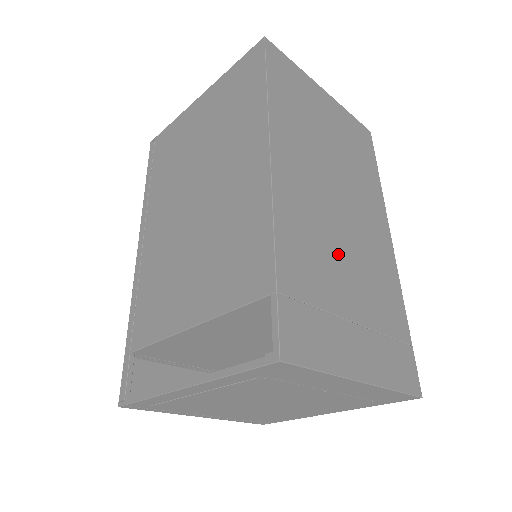
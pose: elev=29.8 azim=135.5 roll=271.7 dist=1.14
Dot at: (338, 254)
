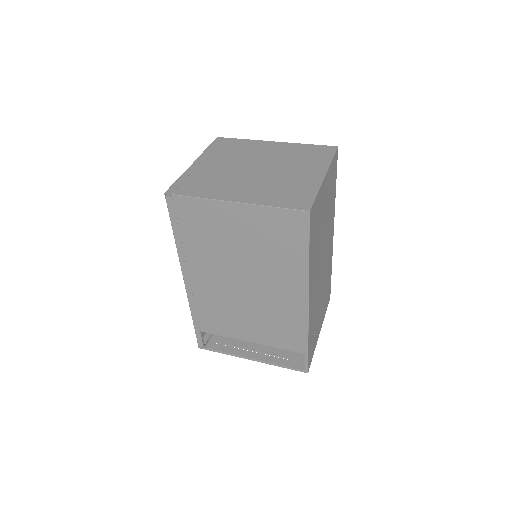
Dot at: (320, 294)
